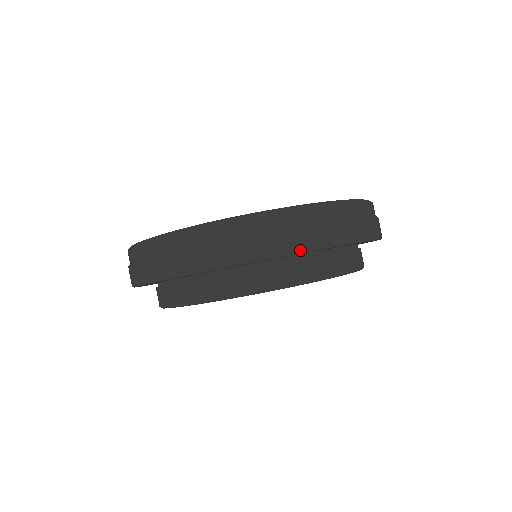
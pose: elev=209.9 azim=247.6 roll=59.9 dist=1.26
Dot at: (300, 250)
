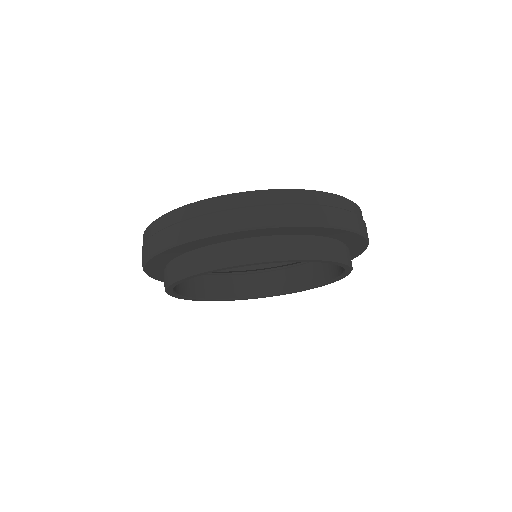
Dot at: (176, 243)
